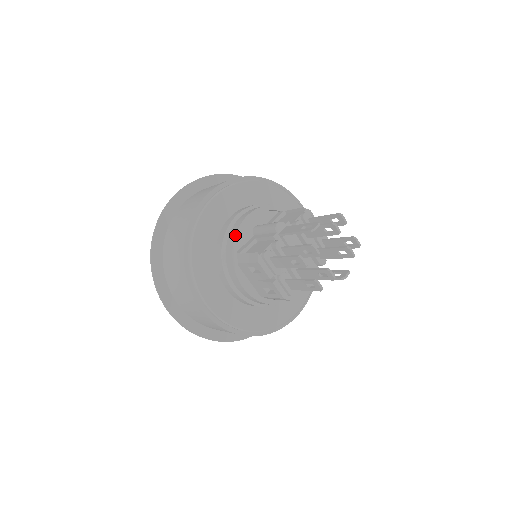
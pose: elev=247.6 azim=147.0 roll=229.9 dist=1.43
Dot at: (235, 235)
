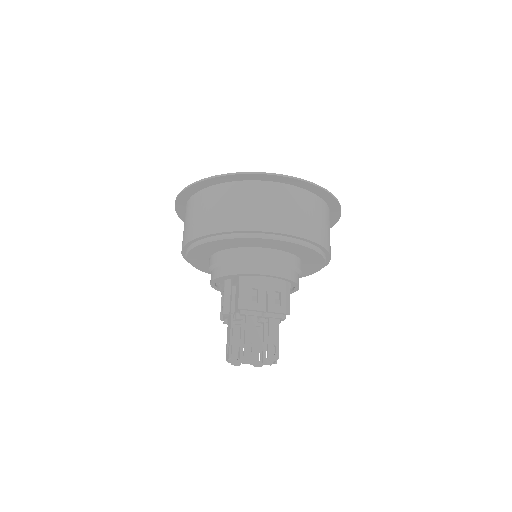
Dot at: occluded
